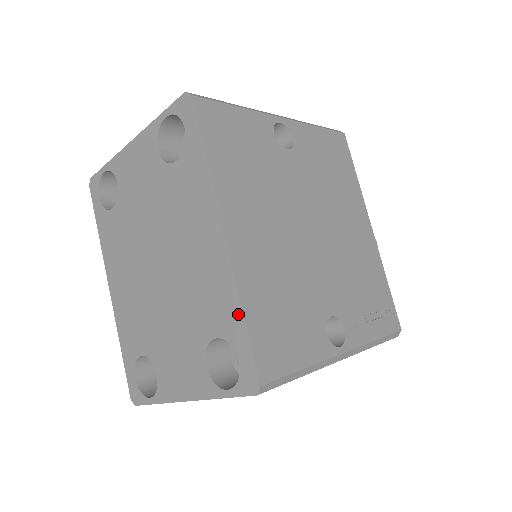
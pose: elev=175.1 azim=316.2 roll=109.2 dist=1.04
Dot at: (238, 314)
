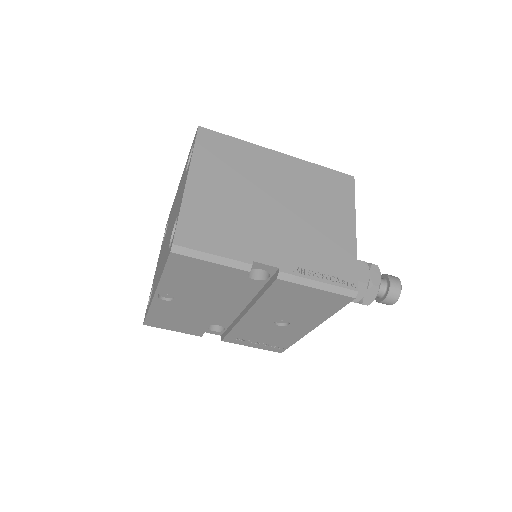
Dot at: (188, 156)
